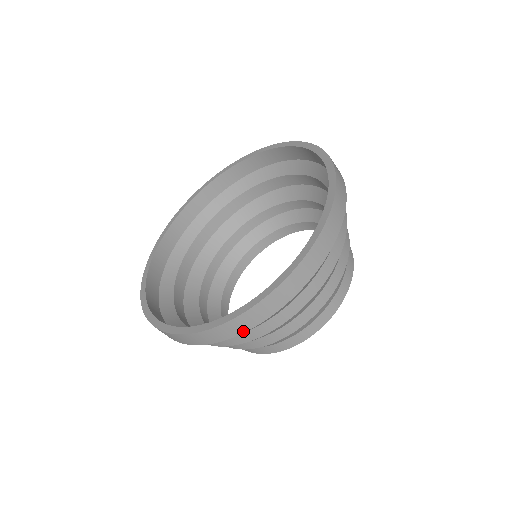
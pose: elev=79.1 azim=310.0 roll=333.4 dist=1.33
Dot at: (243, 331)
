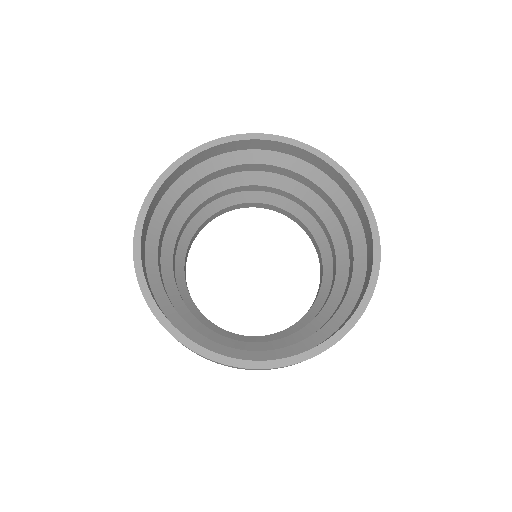
Dot at: (189, 349)
